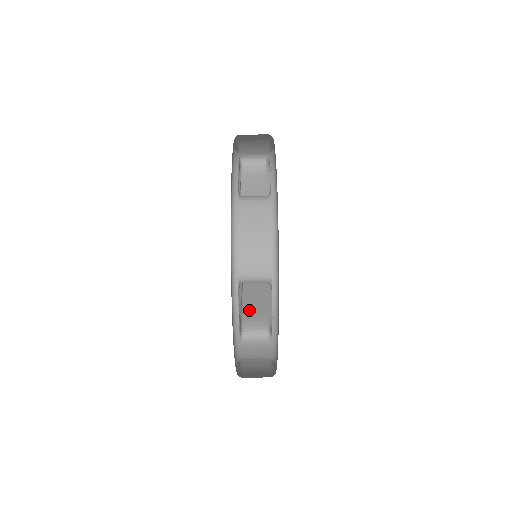
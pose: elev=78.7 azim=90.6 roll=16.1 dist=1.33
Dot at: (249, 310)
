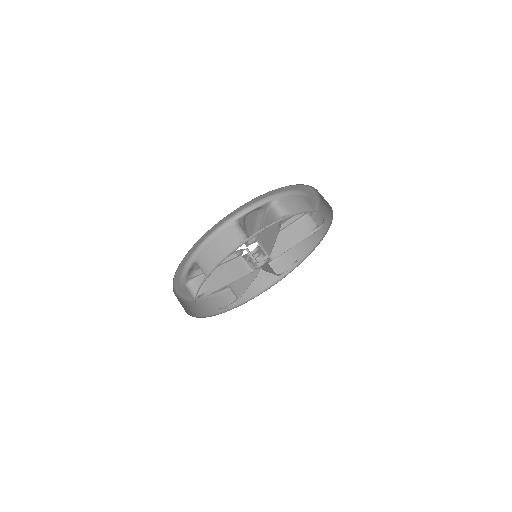
Dot at: occluded
